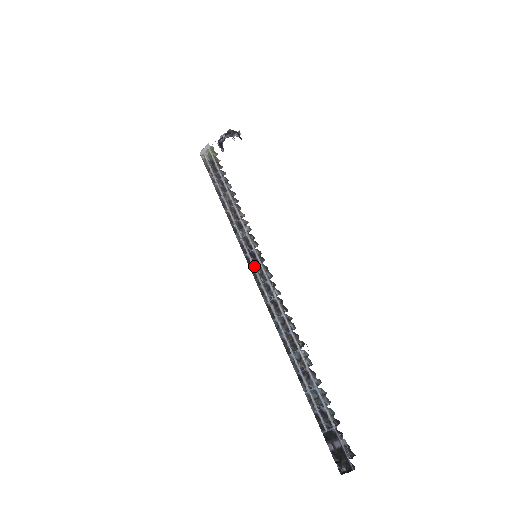
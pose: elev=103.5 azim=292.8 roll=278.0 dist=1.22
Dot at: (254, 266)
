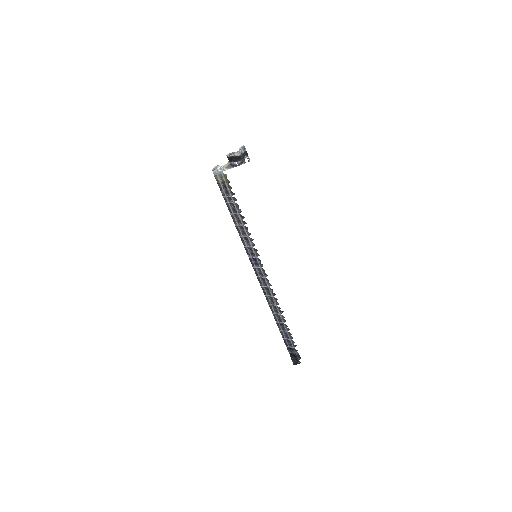
Dot at: (255, 265)
